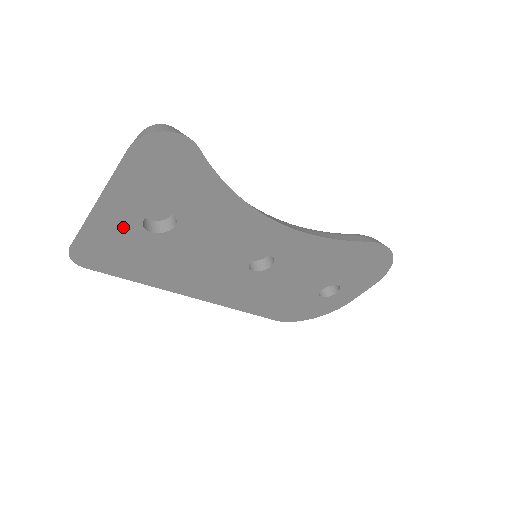
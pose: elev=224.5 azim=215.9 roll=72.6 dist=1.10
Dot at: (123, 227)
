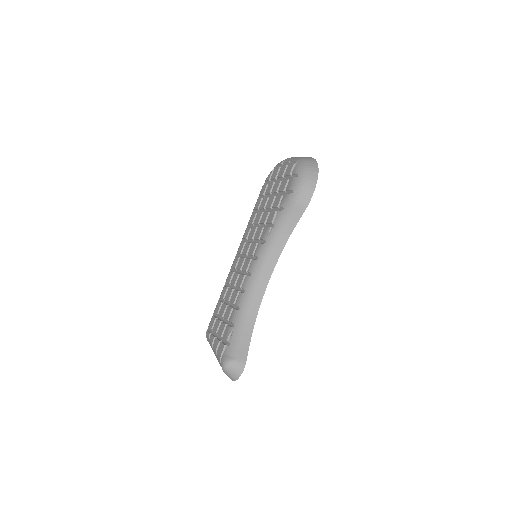
Dot at: occluded
